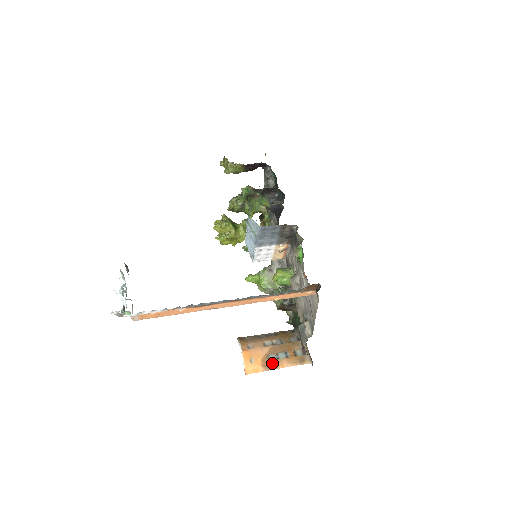
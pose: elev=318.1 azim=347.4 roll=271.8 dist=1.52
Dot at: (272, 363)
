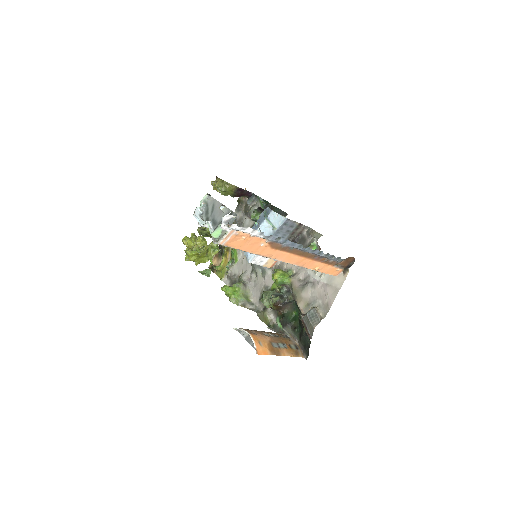
Dot at: (276, 350)
